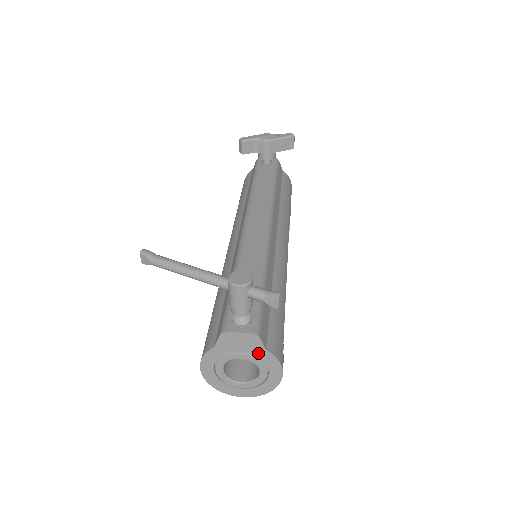
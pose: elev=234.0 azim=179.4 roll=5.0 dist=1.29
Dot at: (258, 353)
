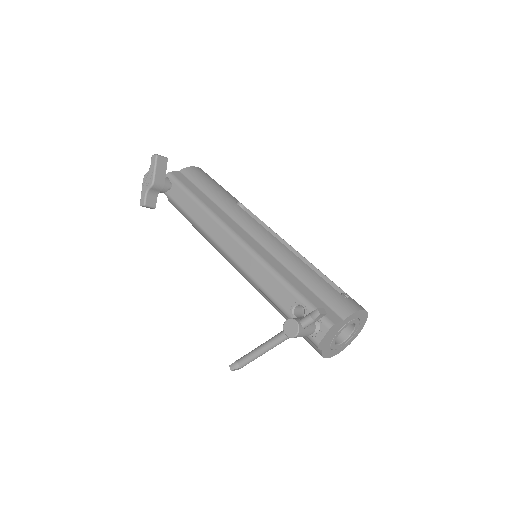
Dot at: (342, 325)
